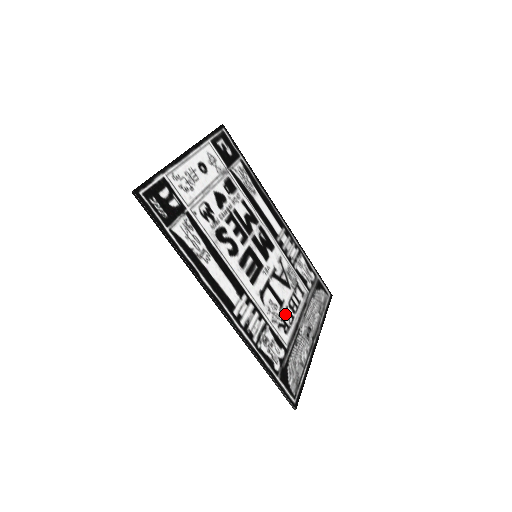
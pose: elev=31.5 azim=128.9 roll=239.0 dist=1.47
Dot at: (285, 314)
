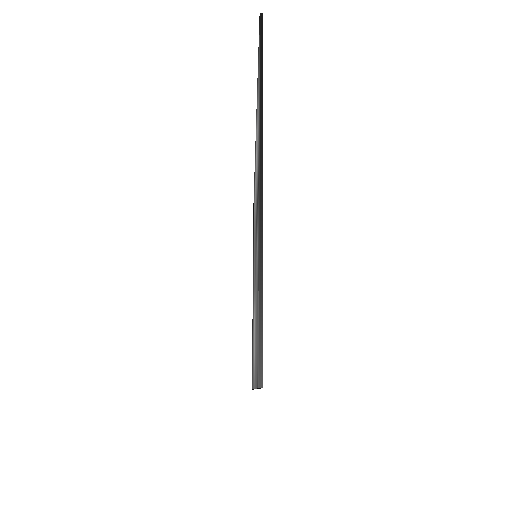
Dot at: occluded
